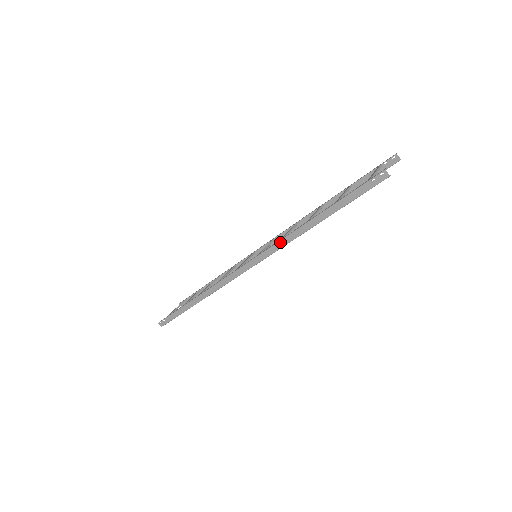
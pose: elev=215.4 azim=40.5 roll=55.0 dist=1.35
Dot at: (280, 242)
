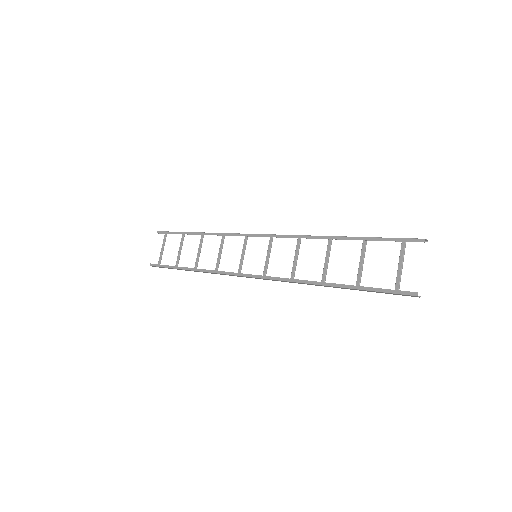
Dot at: (292, 282)
